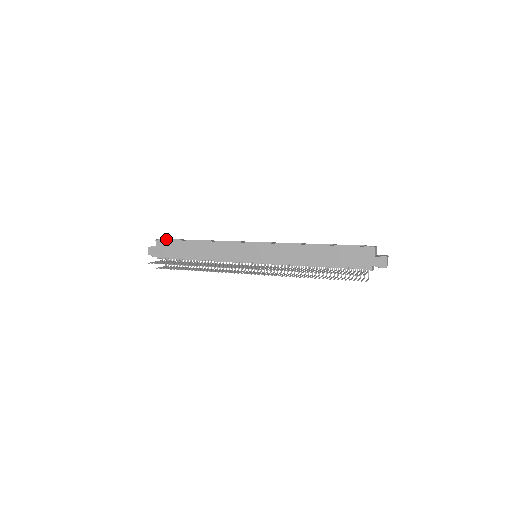
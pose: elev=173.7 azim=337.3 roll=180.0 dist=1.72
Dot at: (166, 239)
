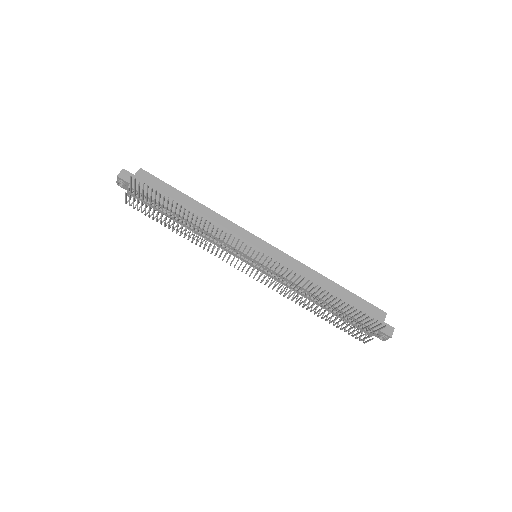
Dot at: occluded
